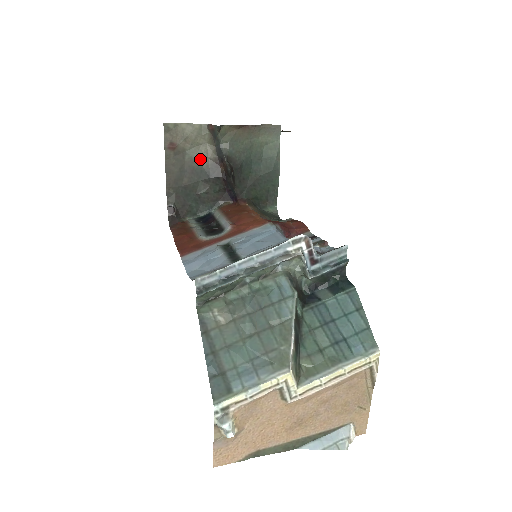
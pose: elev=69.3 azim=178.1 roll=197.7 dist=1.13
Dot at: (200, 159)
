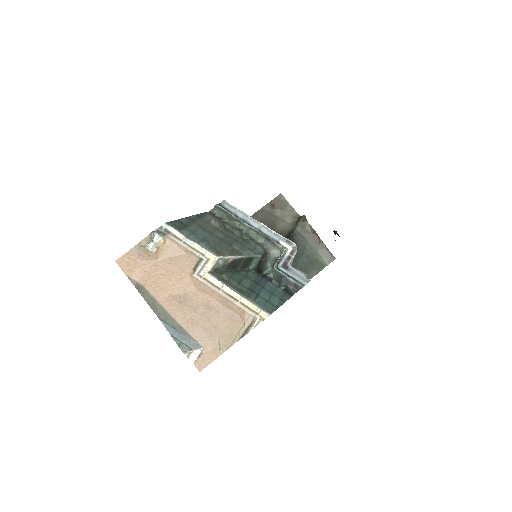
Dot at: (278, 226)
